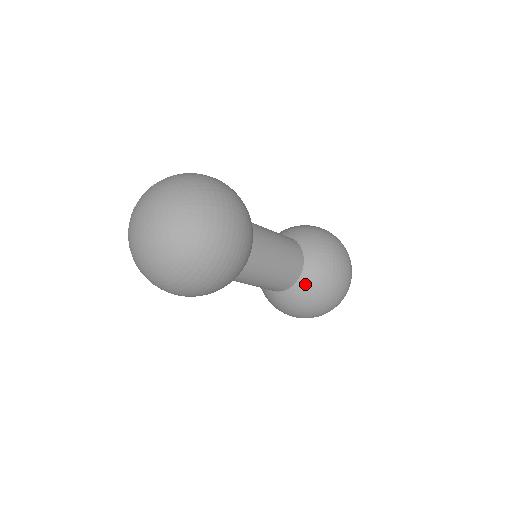
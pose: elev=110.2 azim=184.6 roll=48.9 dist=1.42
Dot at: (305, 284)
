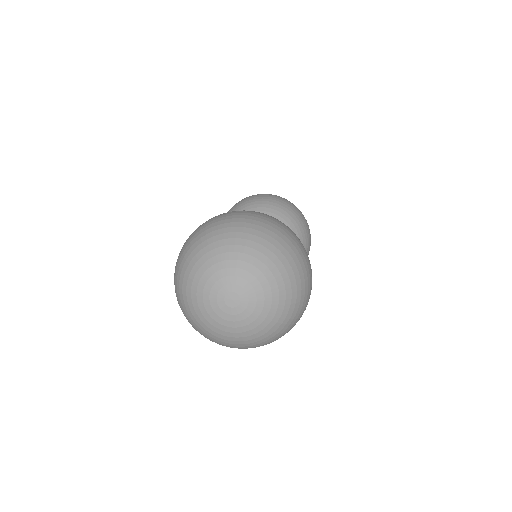
Dot at: occluded
